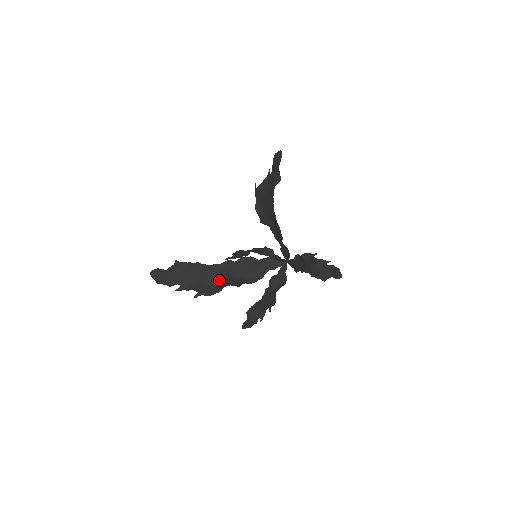
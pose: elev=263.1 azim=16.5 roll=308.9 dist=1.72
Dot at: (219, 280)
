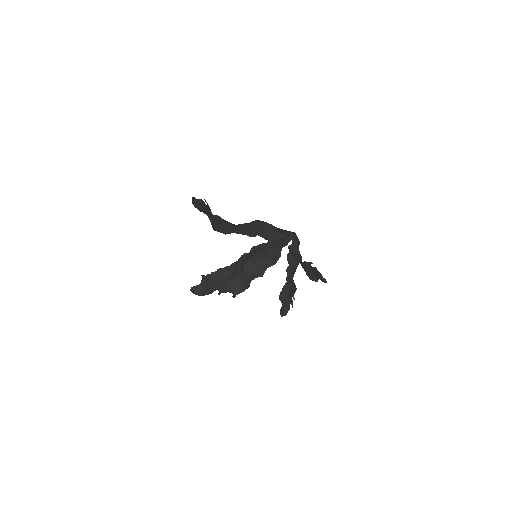
Dot at: (244, 275)
